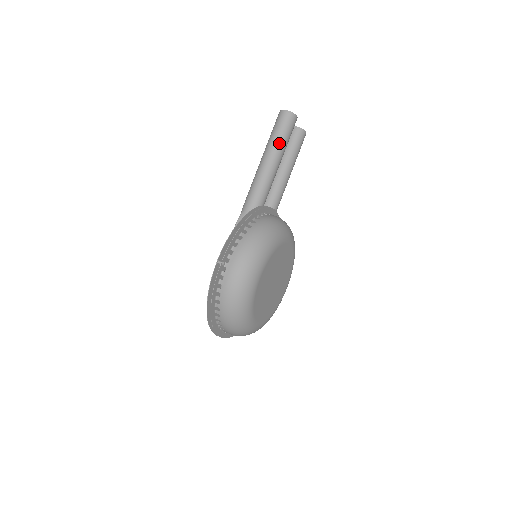
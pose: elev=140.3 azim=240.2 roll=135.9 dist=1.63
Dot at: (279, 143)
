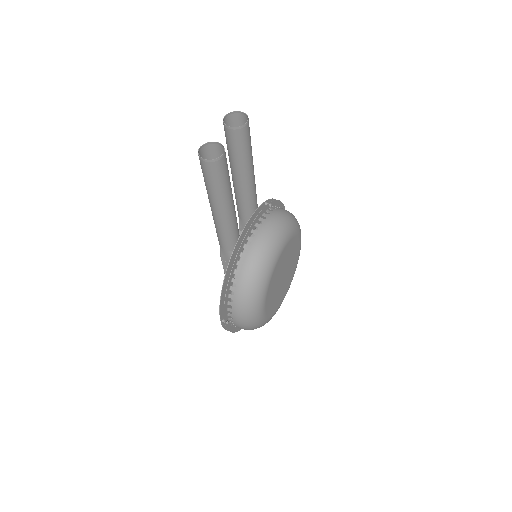
Dot at: (219, 193)
